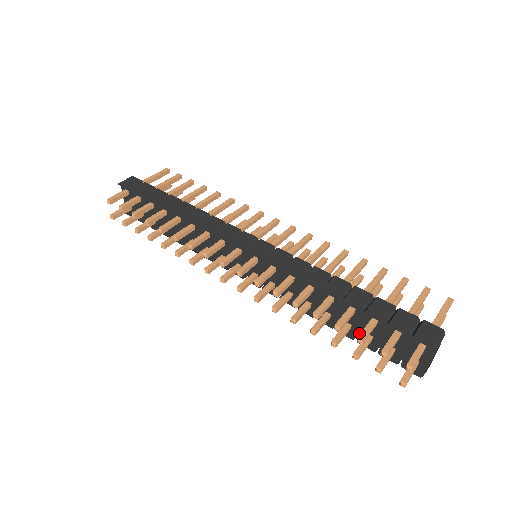
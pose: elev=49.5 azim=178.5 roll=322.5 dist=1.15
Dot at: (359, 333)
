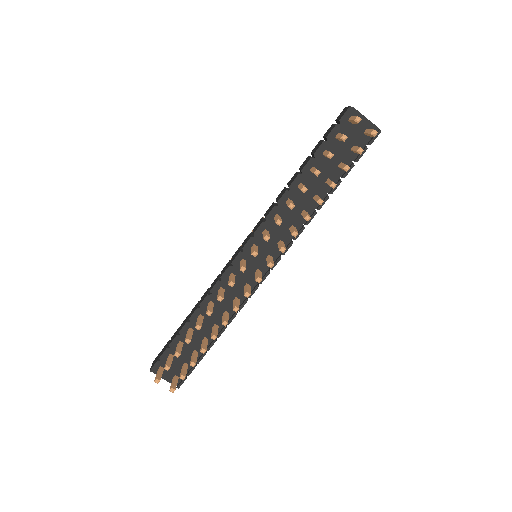
Dot at: (337, 175)
